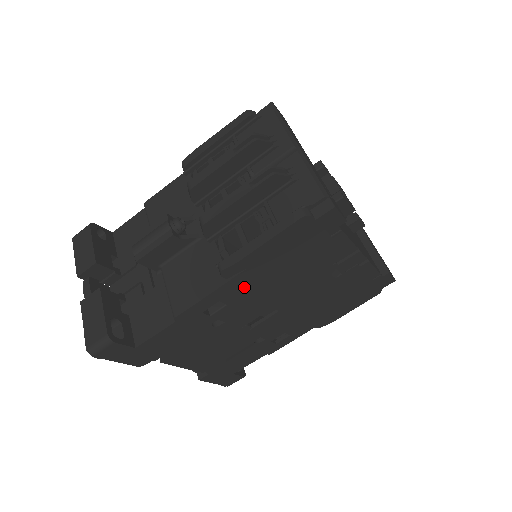
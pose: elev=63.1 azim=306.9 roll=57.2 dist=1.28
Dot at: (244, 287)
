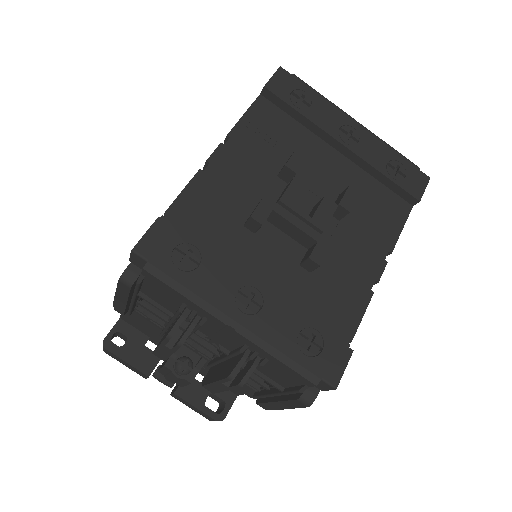
Dot at: occluded
